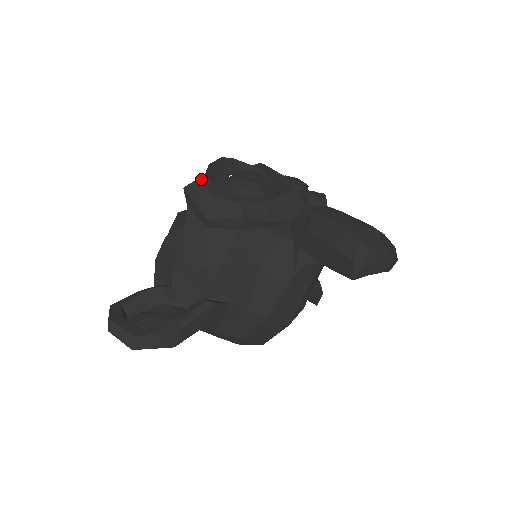
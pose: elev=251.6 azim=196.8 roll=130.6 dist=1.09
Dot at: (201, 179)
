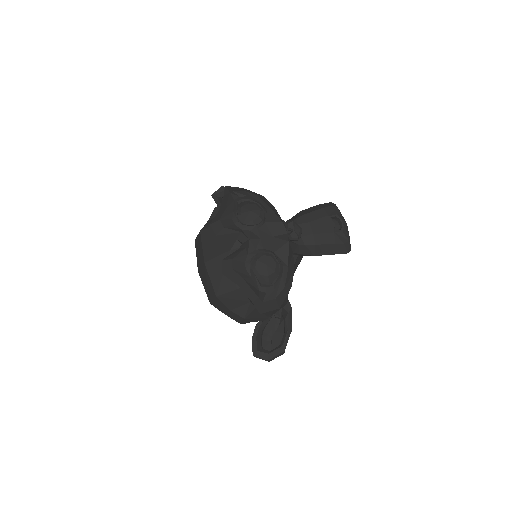
Dot at: (260, 301)
